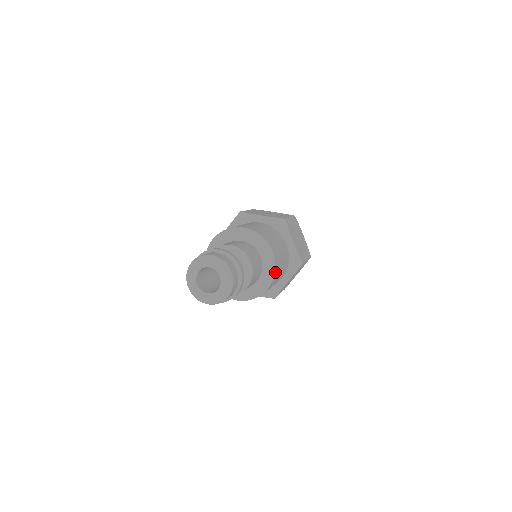
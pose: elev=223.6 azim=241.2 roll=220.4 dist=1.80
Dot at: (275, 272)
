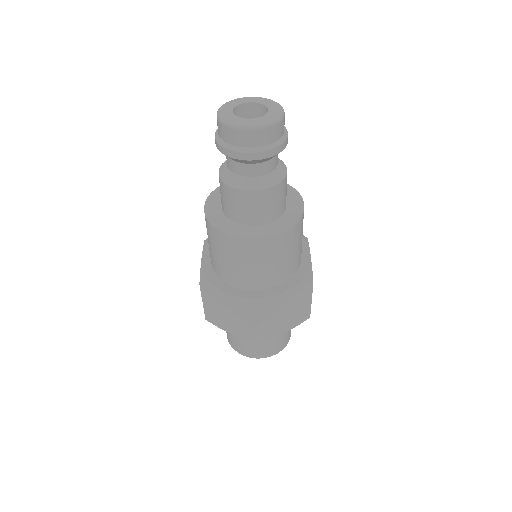
Dot at: (298, 222)
